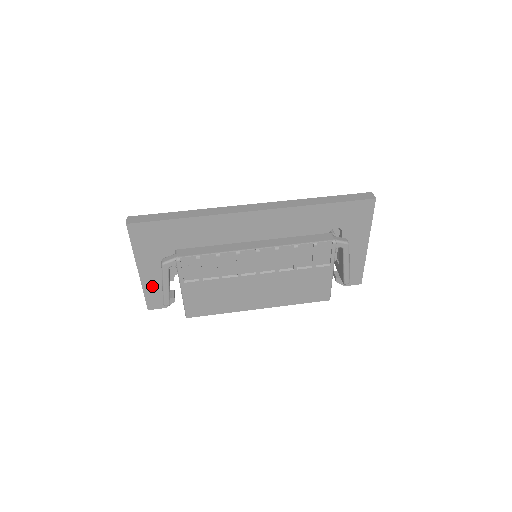
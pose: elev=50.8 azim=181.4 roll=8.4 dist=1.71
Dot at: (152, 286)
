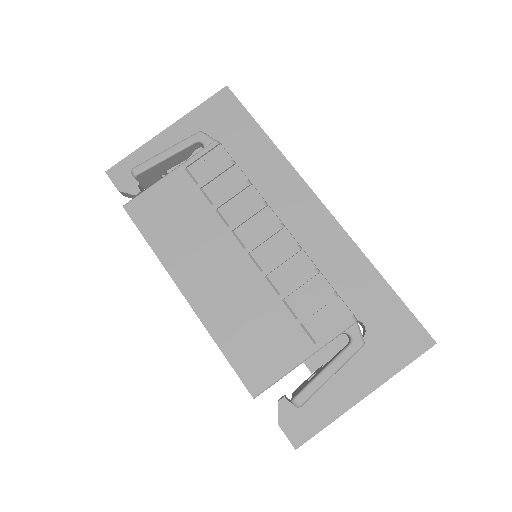
Dot at: (149, 156)
